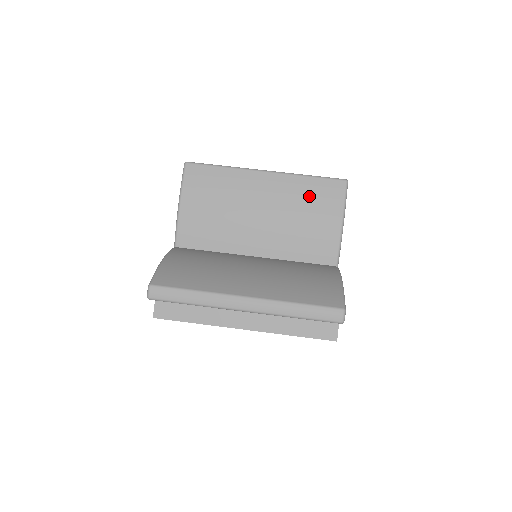
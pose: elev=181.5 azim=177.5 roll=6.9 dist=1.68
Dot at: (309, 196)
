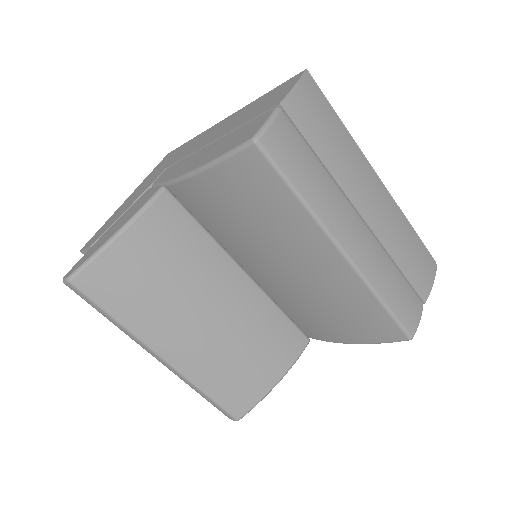
Dot at: (354, 311)
